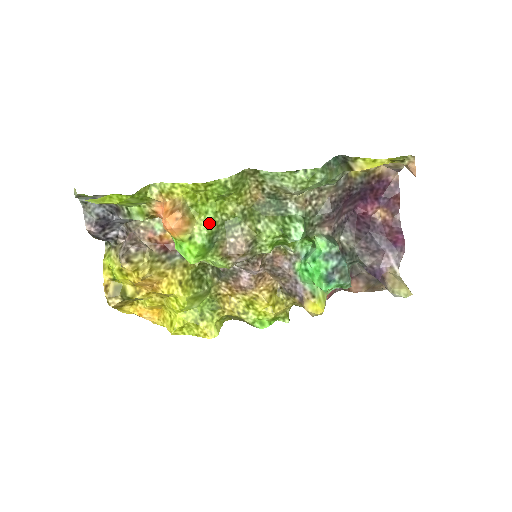
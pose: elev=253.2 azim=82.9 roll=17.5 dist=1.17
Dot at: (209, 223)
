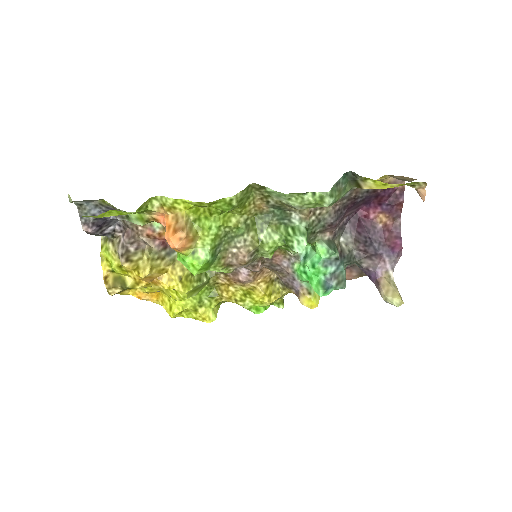
Dot at: (212, 238)
